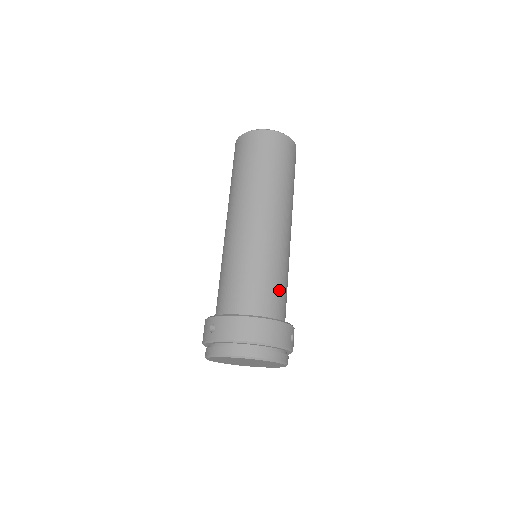
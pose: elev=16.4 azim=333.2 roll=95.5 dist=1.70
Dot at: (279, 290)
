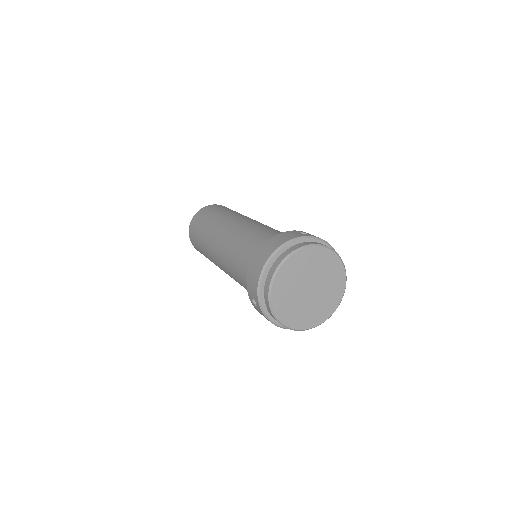
Dot at: (267, 235)
